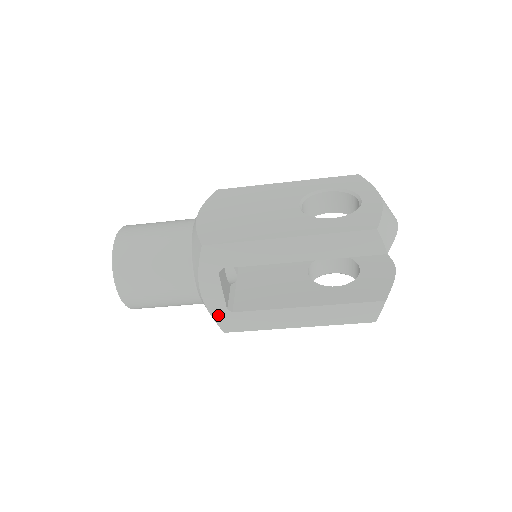
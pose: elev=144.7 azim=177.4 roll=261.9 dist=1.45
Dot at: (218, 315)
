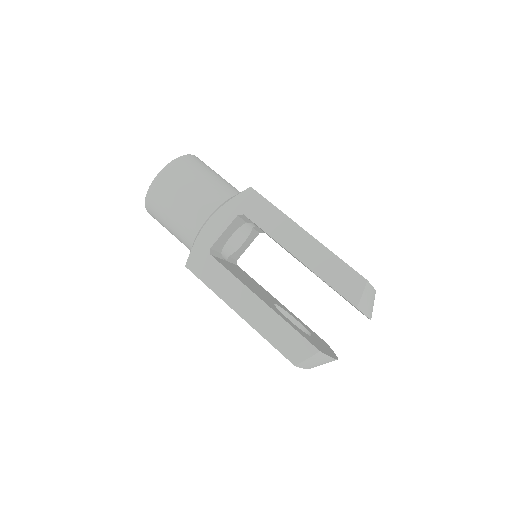
Dot at: (199, 247)
